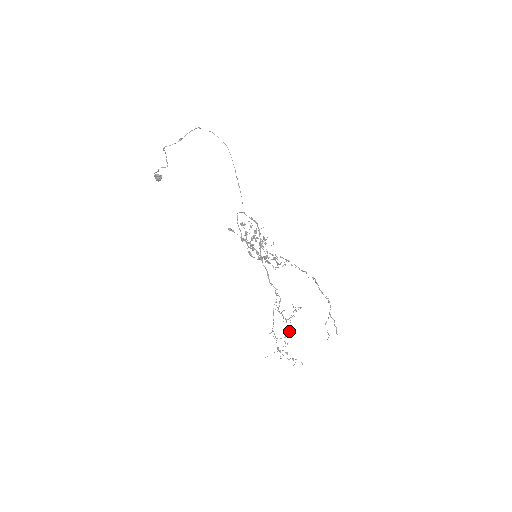
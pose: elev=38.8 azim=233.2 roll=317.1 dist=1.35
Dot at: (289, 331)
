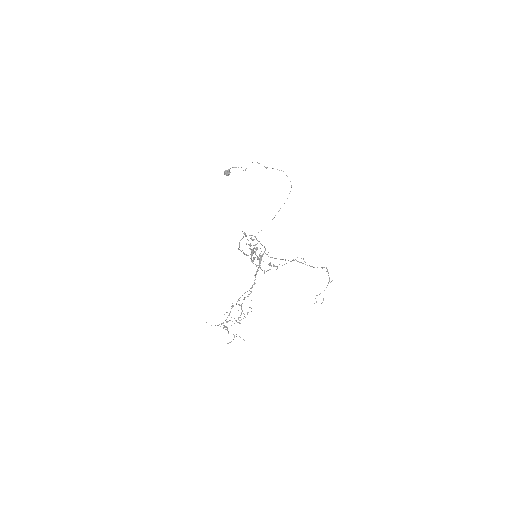
Dot at: occluded
